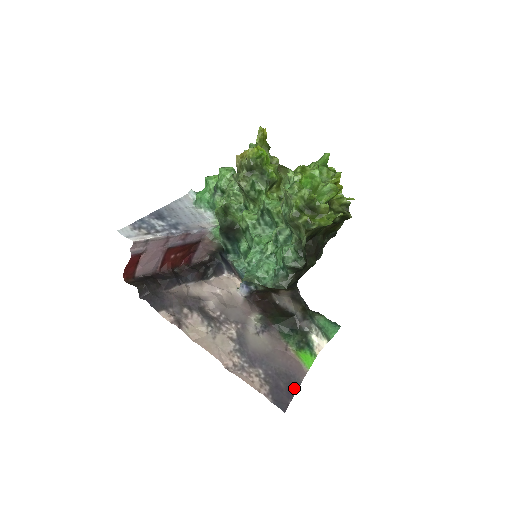
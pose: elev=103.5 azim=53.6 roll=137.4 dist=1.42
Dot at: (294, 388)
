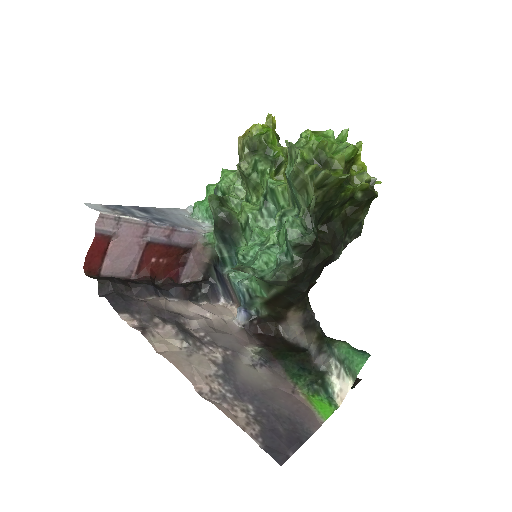
Dot at: (300, 438)
